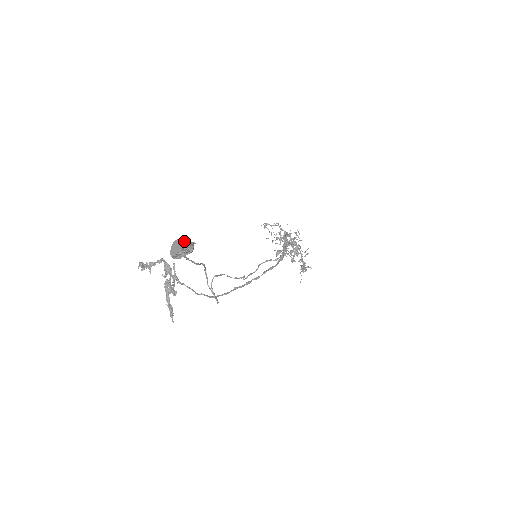
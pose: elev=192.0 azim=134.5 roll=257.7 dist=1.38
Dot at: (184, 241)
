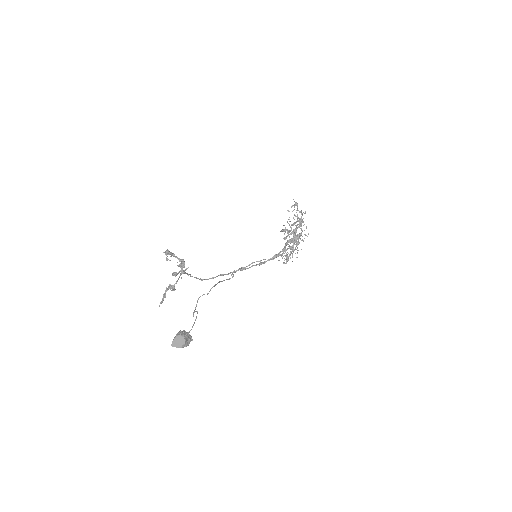
Dot at: (185, 343)
